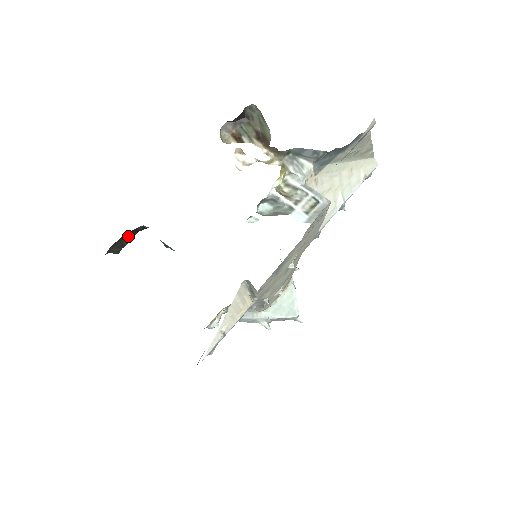
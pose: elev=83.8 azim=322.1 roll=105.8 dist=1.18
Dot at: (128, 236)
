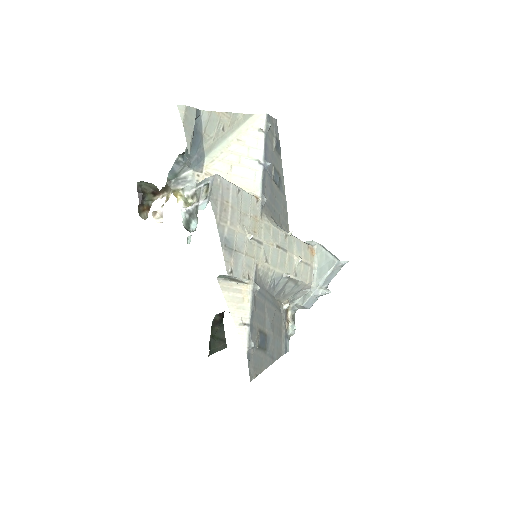
Dot at: (218, 331)
